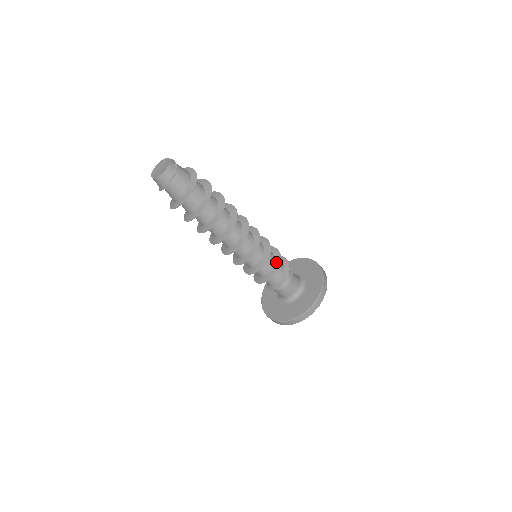
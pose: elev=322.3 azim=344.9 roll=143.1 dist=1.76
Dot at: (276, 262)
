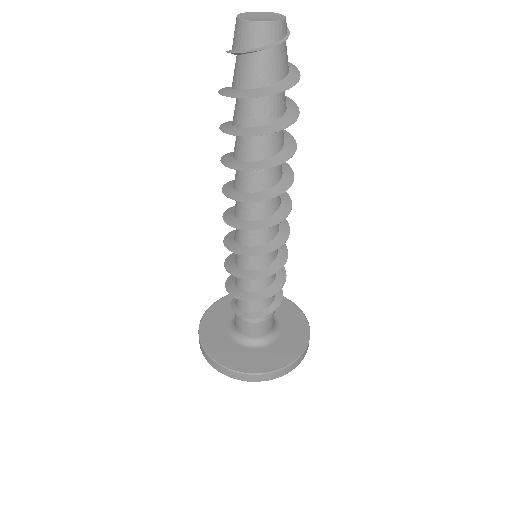
Dot at: (279, 277)
